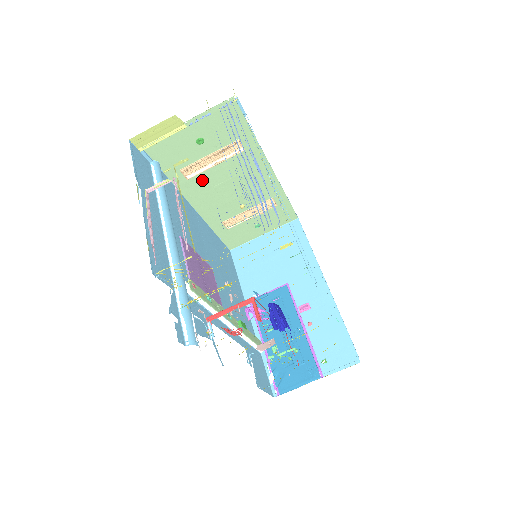
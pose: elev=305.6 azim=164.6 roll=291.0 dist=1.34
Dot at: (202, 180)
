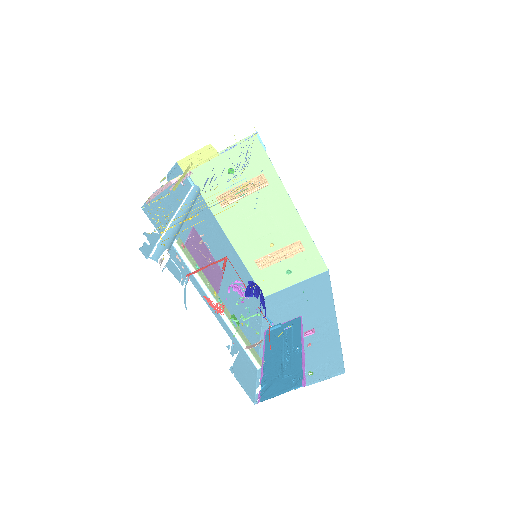
Dot at: (235, 210)
